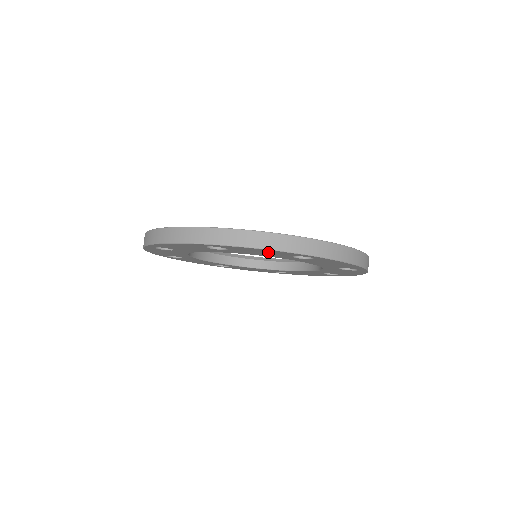
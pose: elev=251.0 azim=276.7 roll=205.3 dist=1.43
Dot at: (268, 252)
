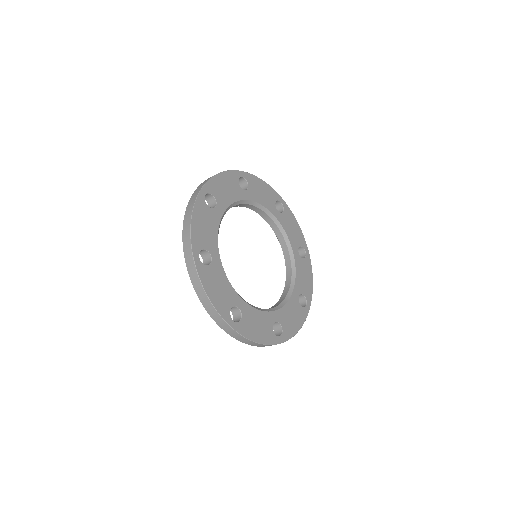
Dot at: occluded
